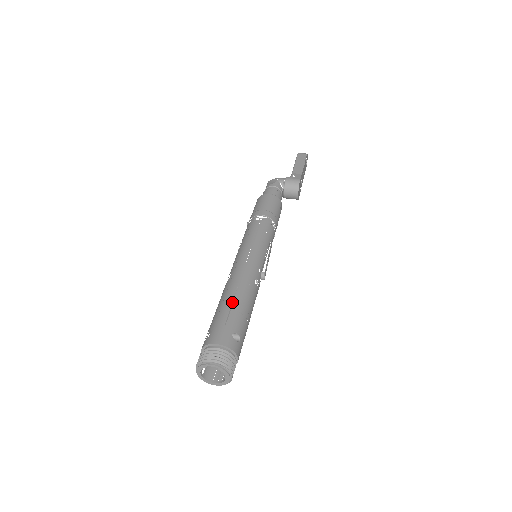
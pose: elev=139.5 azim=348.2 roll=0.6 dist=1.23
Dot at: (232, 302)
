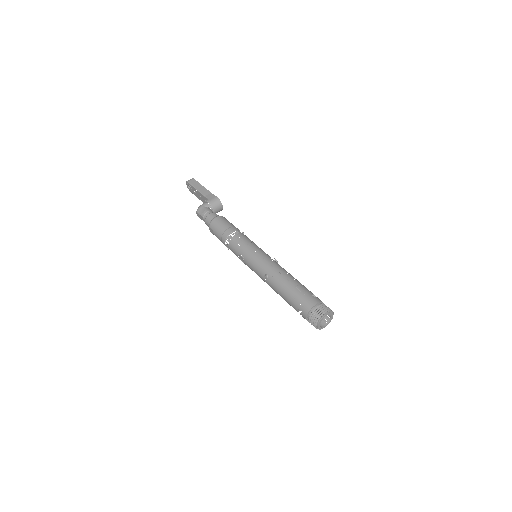
Dot at: occluded
